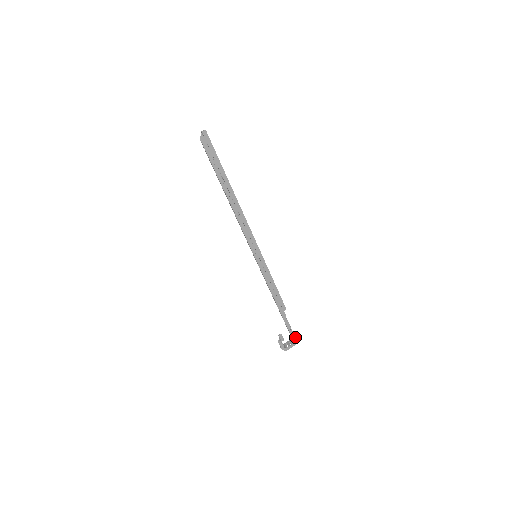
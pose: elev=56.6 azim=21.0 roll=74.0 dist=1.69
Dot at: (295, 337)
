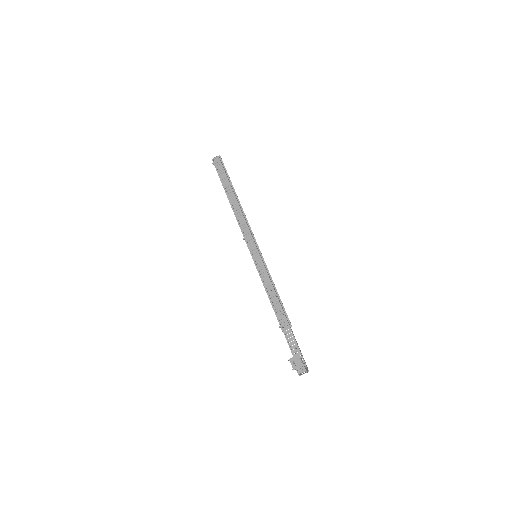
Dot at: (304, 361)
